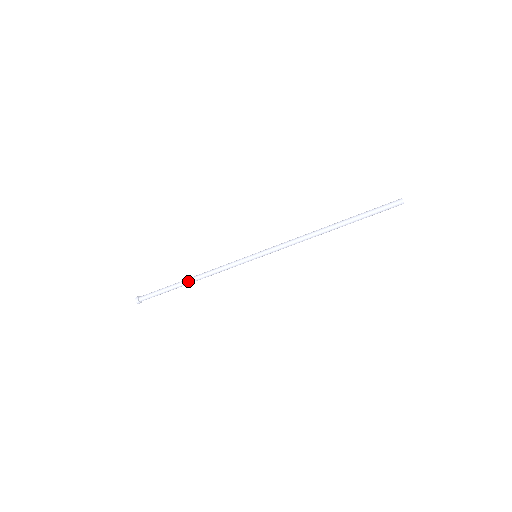
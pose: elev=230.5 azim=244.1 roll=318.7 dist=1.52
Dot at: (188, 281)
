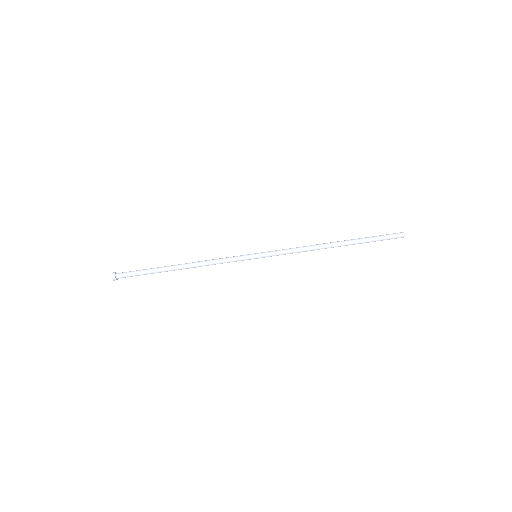
Dot at: (178, 264)
